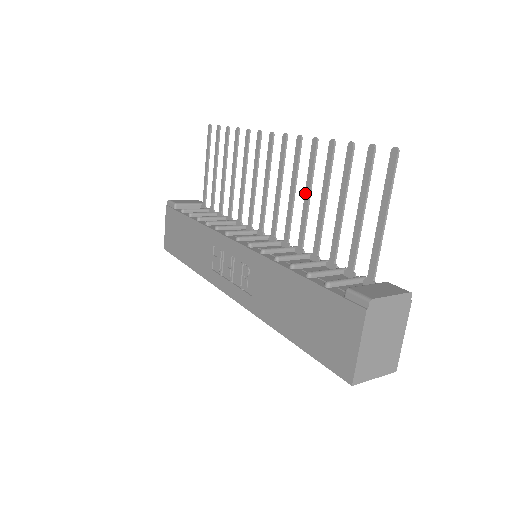
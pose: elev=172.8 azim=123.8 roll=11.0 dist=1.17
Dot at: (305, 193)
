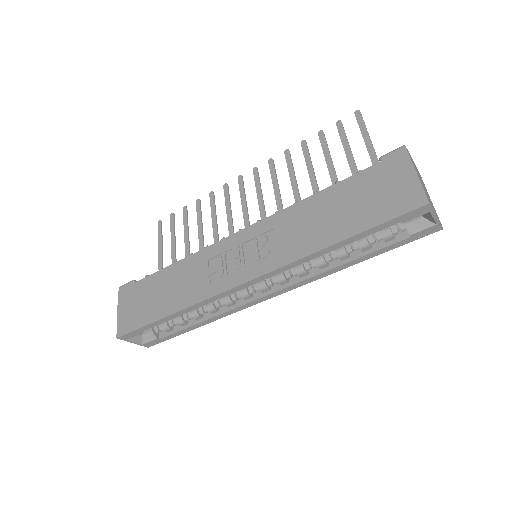
Dot at: (291, 183)
